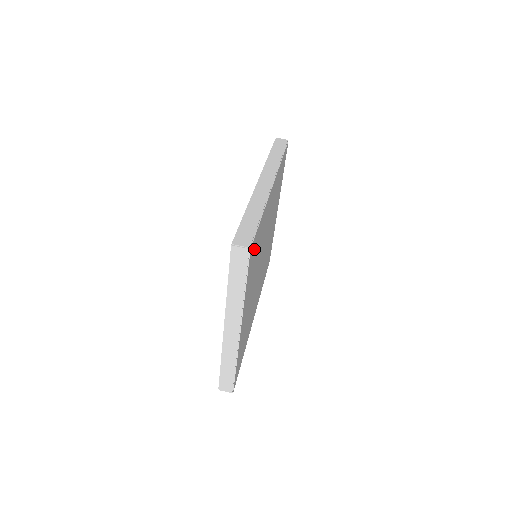
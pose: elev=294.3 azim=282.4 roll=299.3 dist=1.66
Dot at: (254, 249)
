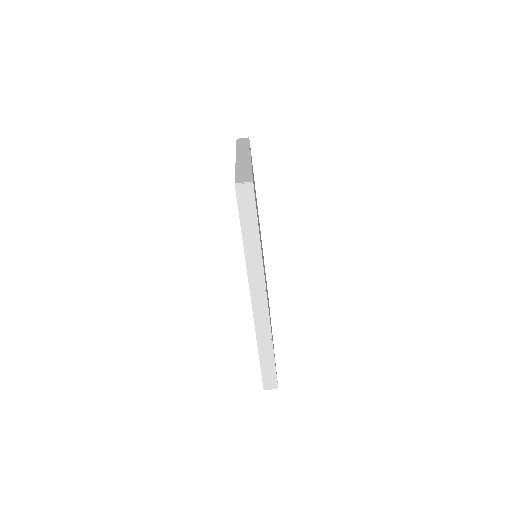
Dot at: occluded
